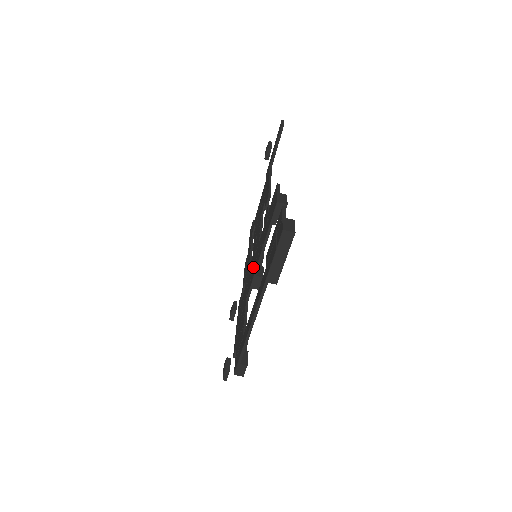
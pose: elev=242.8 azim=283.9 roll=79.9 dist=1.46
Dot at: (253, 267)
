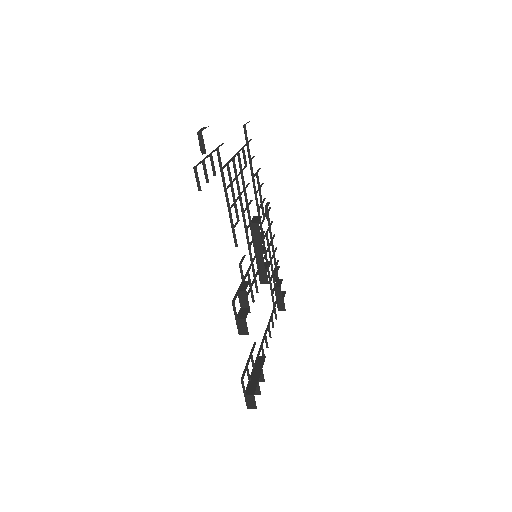
Dot at: (258, 266)
